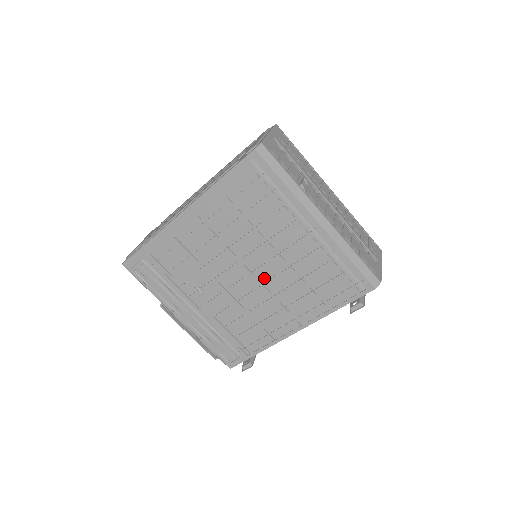
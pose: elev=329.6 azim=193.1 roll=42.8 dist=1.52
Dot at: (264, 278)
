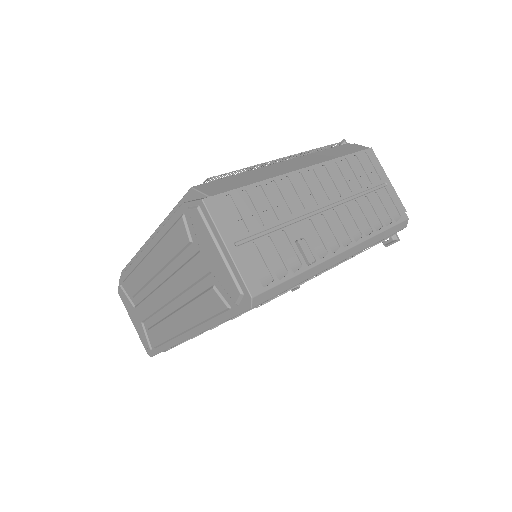
Dot at: occluded
